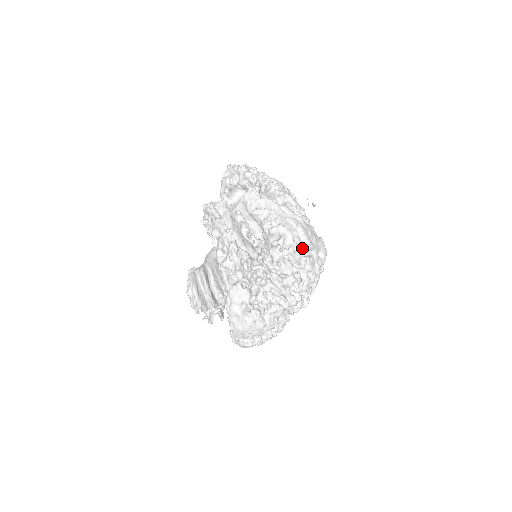
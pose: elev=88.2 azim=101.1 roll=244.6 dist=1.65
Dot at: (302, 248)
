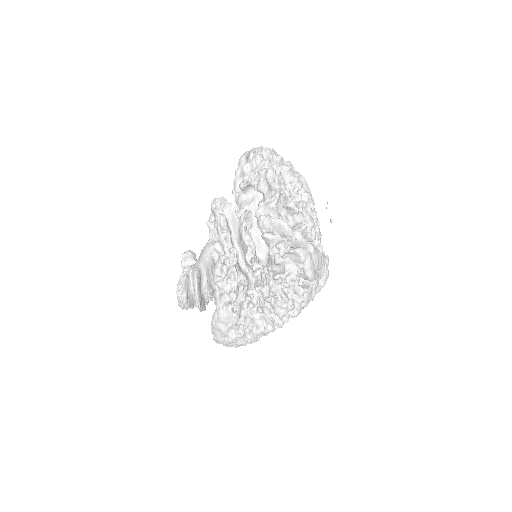
Dot at: (304, 278)
